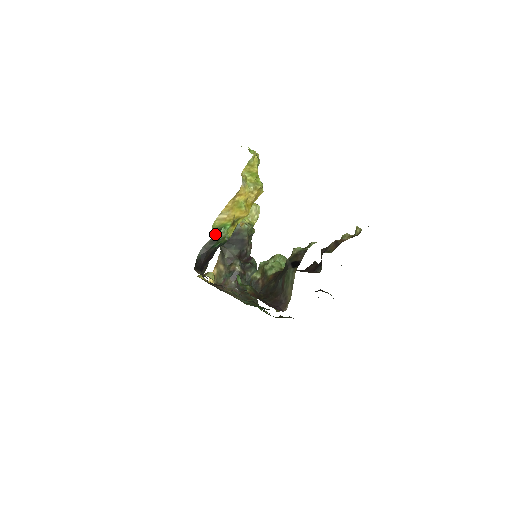
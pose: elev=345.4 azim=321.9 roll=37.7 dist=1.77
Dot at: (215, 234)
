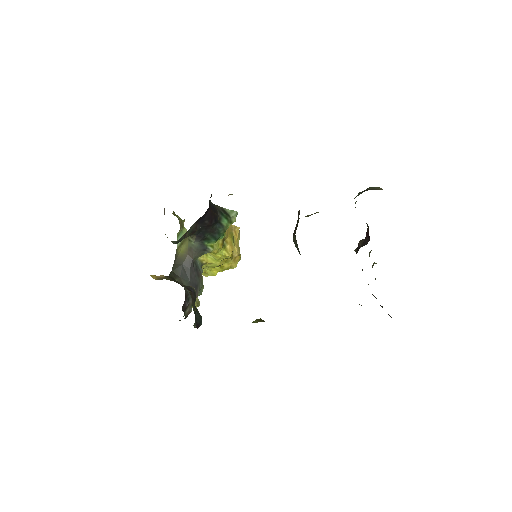
Dot at: (228, 209)
